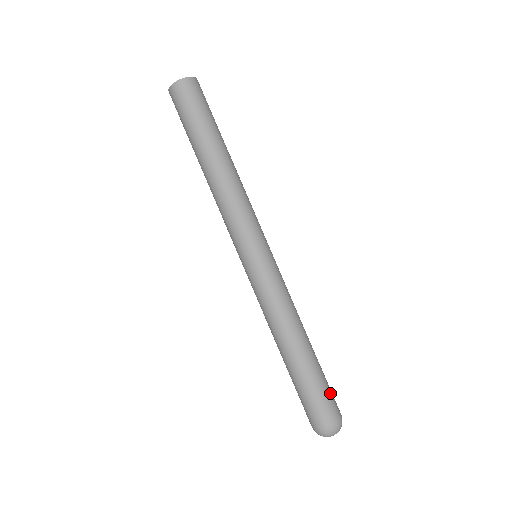
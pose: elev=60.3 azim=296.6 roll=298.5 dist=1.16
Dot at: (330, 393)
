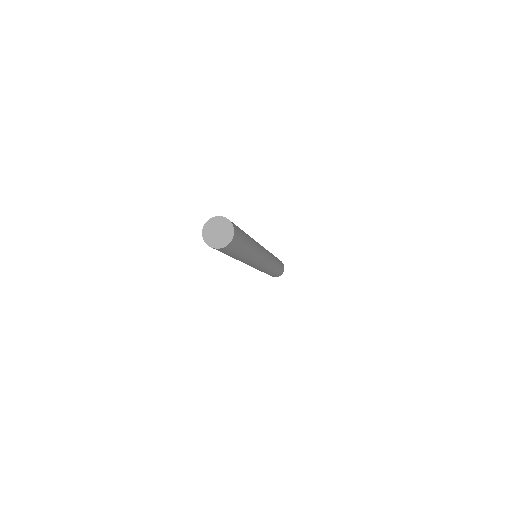
Dot at: (282, 269)
